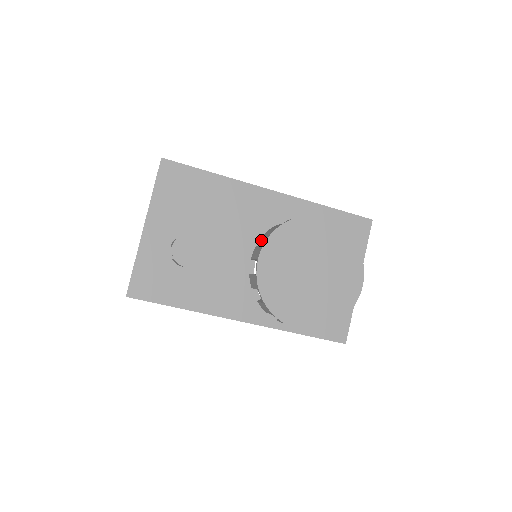
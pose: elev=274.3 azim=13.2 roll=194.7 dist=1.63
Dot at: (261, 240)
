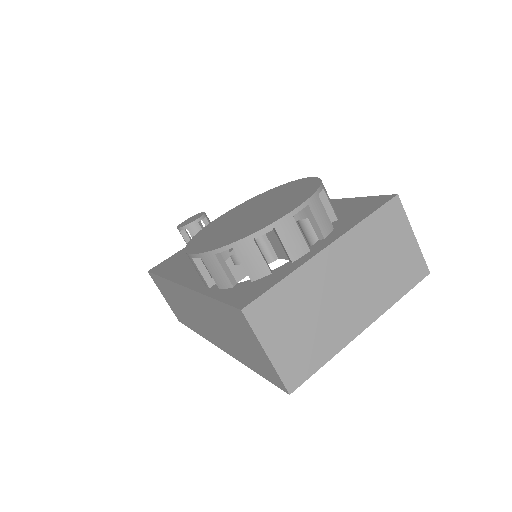
Dot at: occluded
